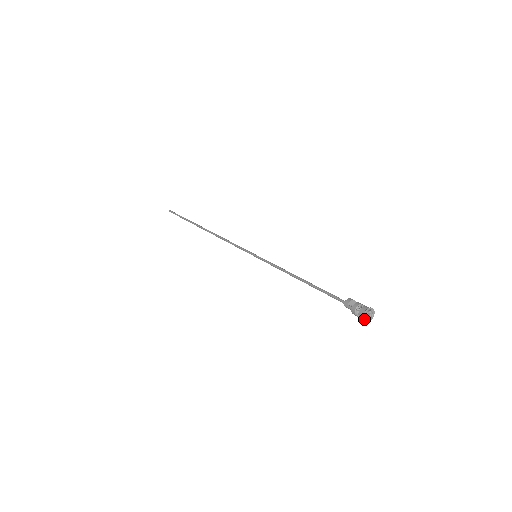
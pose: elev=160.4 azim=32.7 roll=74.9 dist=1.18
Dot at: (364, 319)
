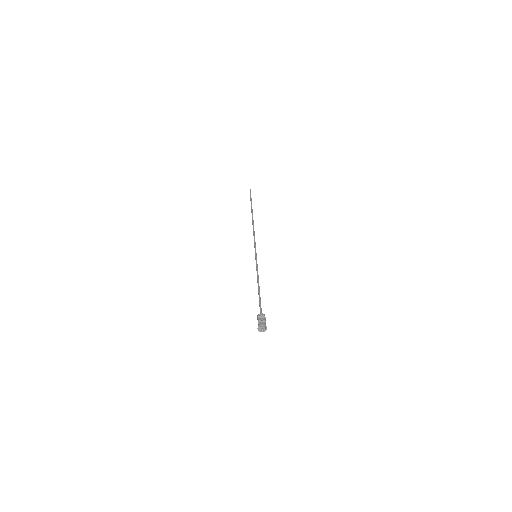
Dot at: (259, 330)
